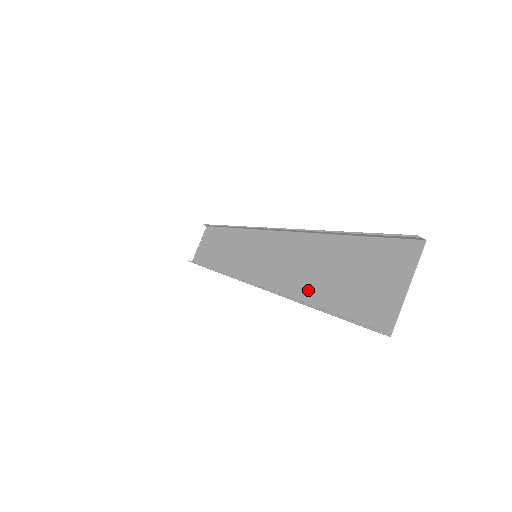
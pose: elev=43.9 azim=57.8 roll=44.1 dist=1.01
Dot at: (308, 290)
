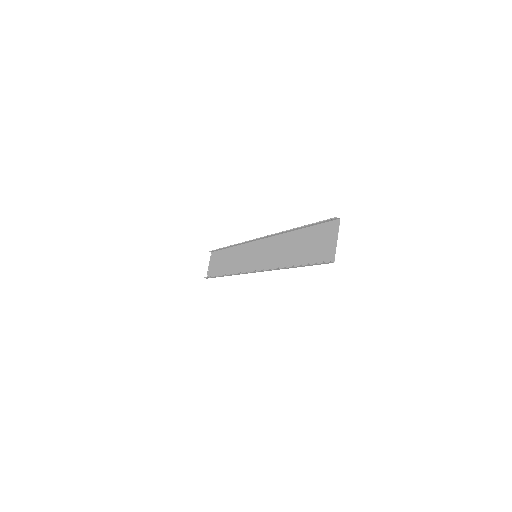
Dot at: (292, 260)
